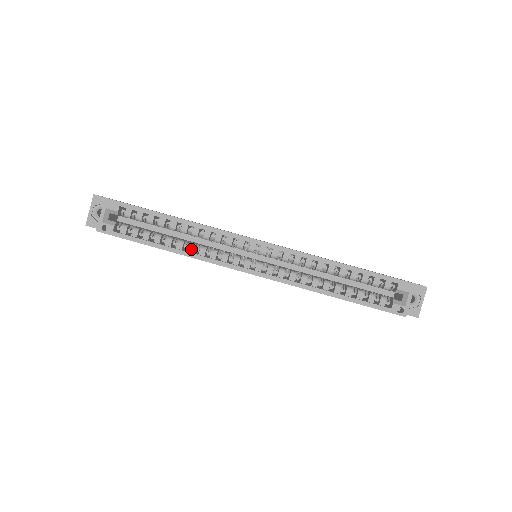
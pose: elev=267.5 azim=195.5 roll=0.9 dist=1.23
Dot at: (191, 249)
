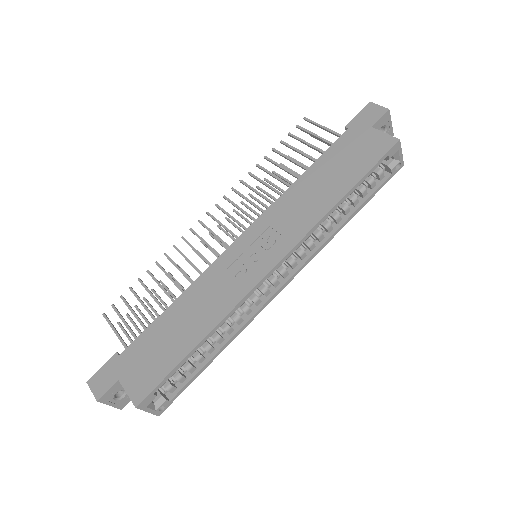
Dot at: (230, 331)
